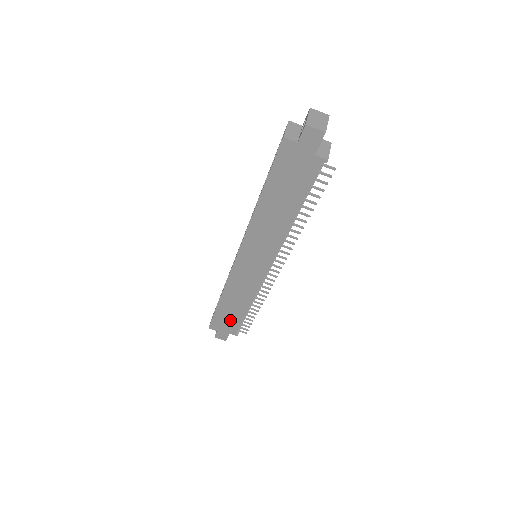
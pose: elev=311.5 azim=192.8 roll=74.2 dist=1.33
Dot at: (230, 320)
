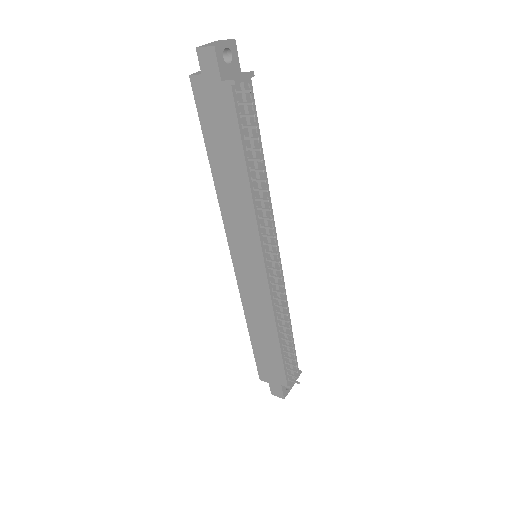
Dot at: (272, 361)
